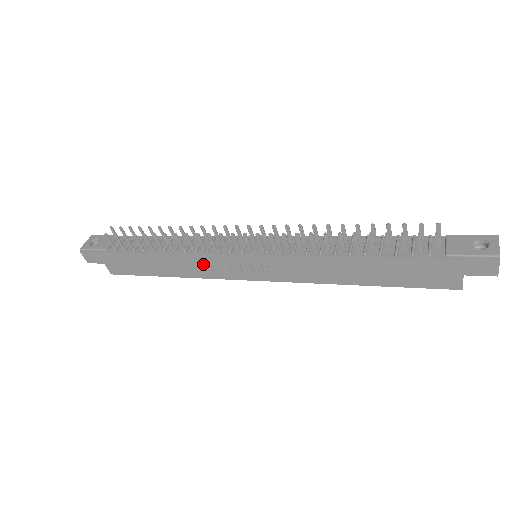
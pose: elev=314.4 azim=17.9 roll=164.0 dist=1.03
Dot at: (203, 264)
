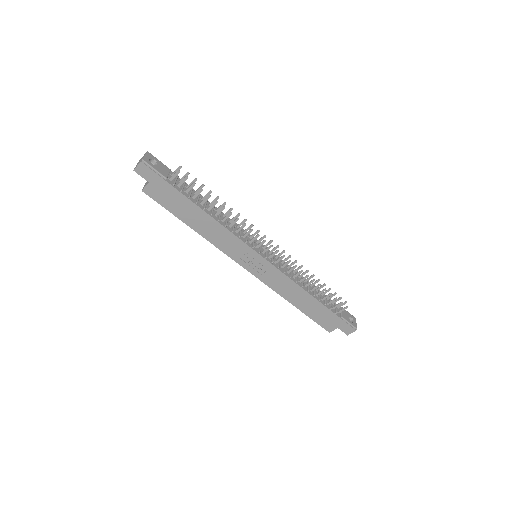
Dot at: (228, 240)
